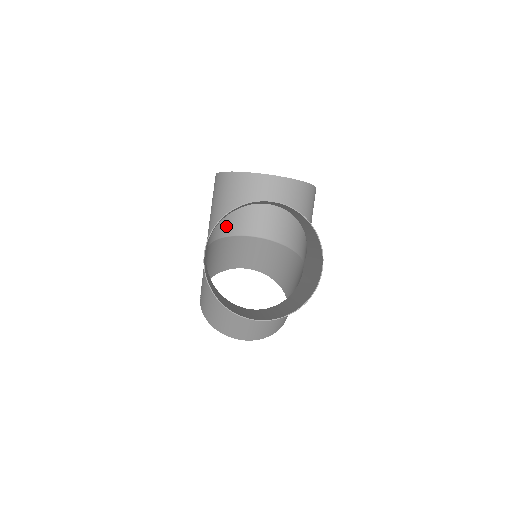
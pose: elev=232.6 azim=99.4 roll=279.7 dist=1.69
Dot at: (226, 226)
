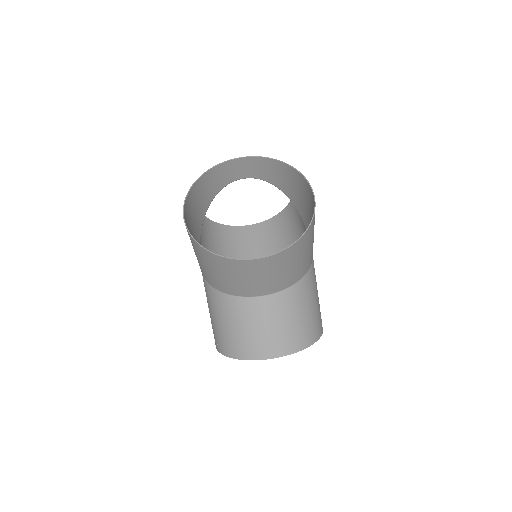
Dot at: occluded
